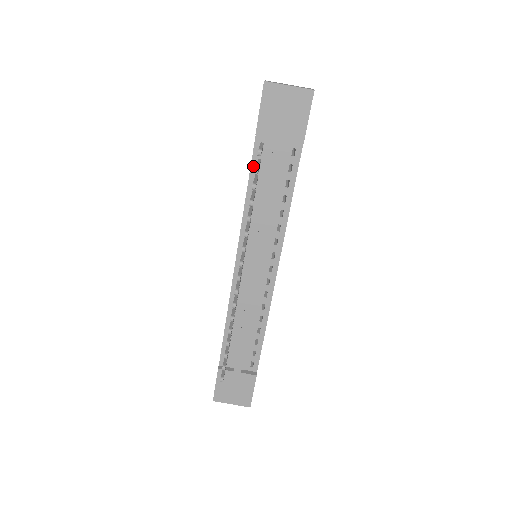
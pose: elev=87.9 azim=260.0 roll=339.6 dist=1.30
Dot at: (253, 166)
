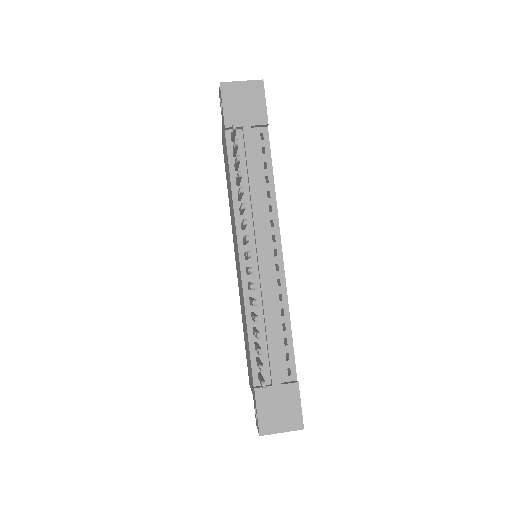
Dot at: (230, 158)
